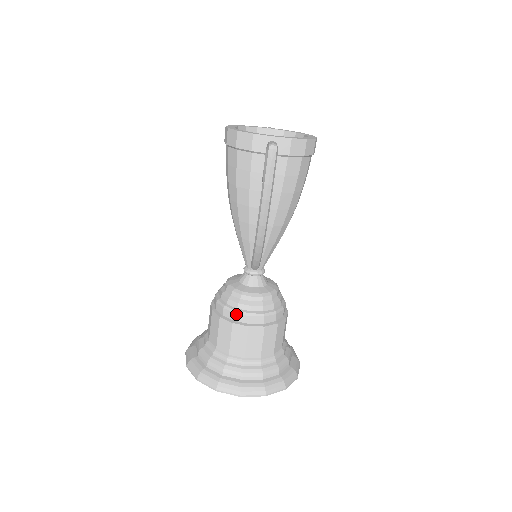
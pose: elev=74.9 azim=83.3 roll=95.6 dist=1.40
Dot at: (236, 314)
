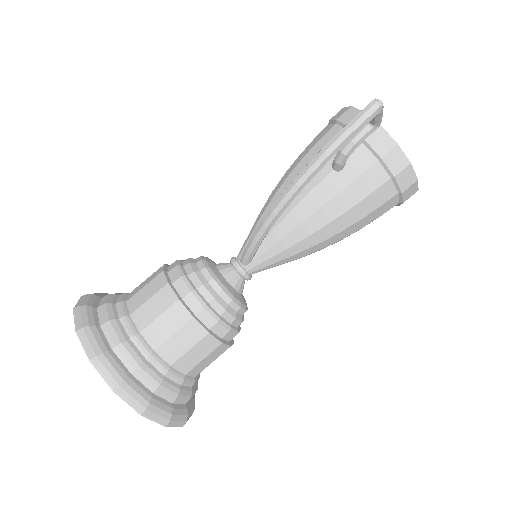
Dot at: (181, 278)
